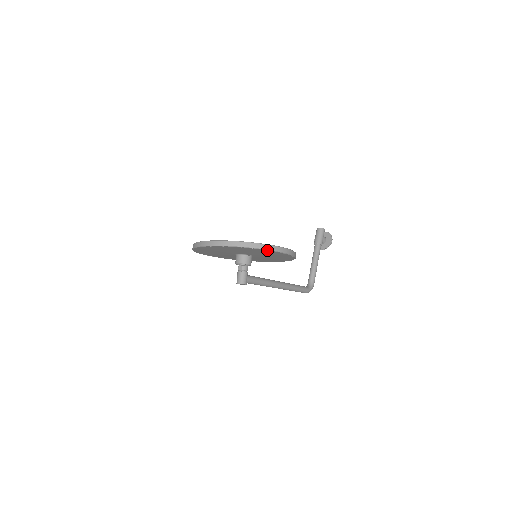
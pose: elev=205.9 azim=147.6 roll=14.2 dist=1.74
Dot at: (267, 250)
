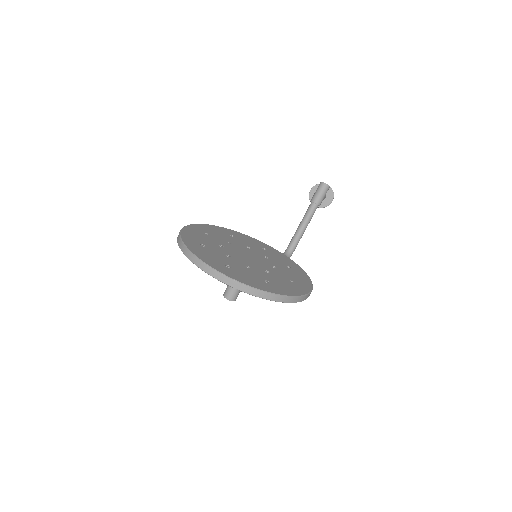
Dot at: (288, 301)
